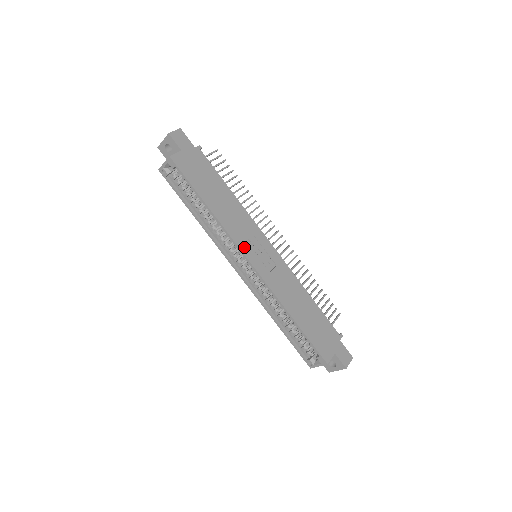
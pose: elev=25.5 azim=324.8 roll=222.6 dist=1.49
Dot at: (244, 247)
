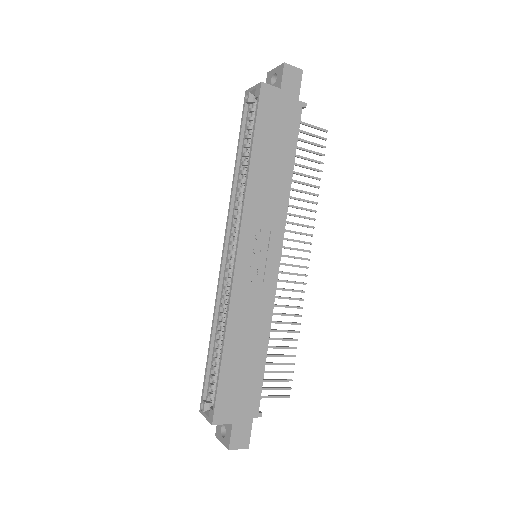
Dot at: (247, 232)
